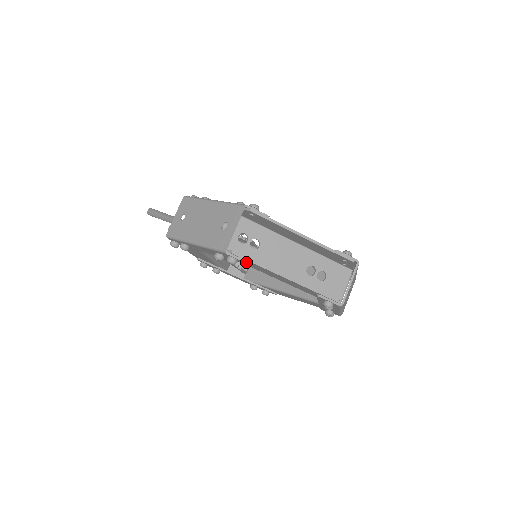
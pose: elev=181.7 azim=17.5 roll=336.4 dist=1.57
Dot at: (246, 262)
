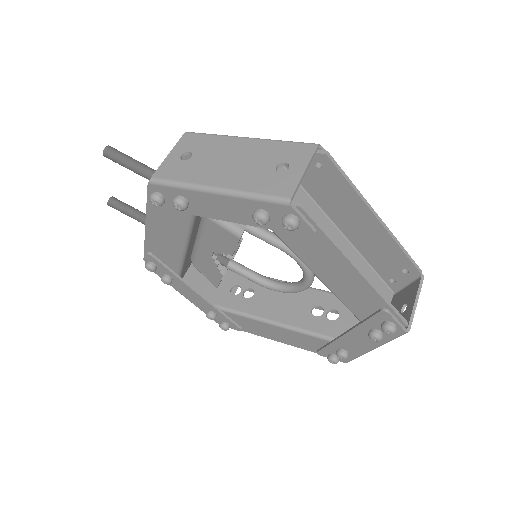
Dot at: (314, 229)
